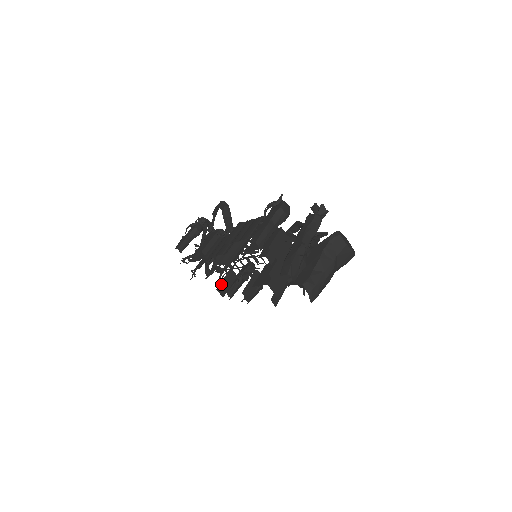
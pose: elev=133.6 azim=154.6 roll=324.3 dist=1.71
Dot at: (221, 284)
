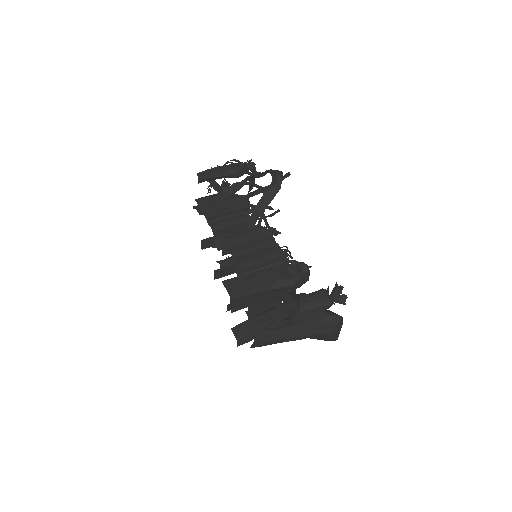
Dot at: (211, 238)
